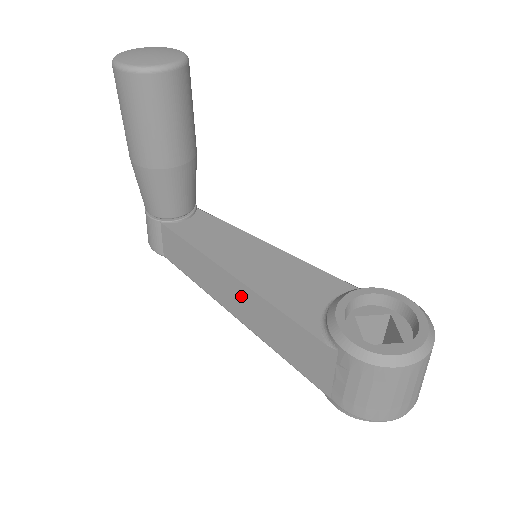
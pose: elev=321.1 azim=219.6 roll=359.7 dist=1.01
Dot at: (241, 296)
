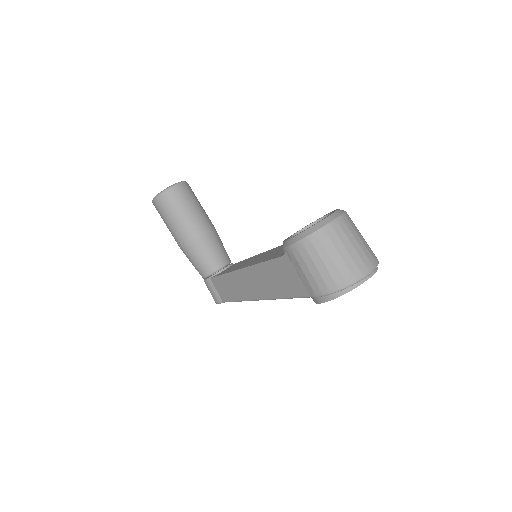
Dot at: (250, 278)
